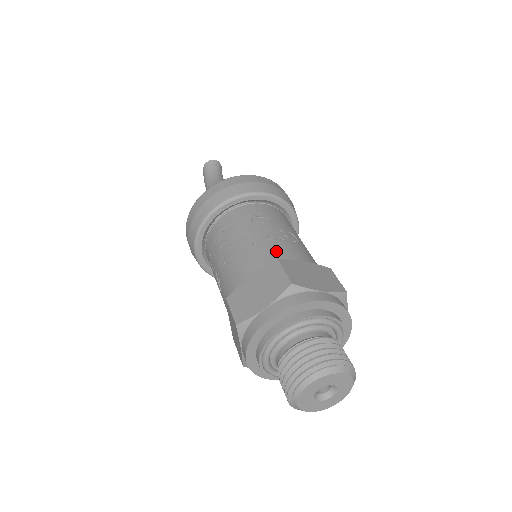
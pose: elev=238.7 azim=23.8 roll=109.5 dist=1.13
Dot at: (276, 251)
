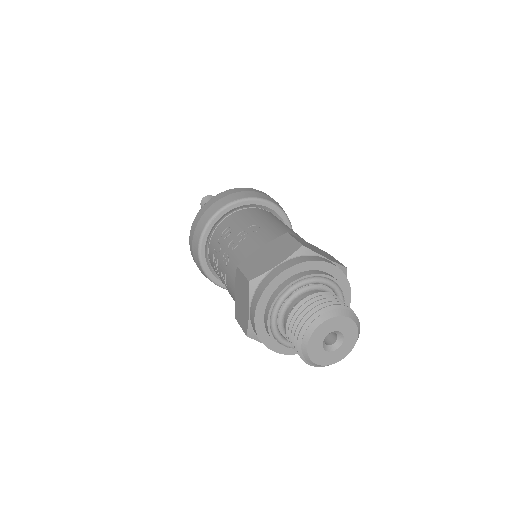
Dot at: (240, 256)
